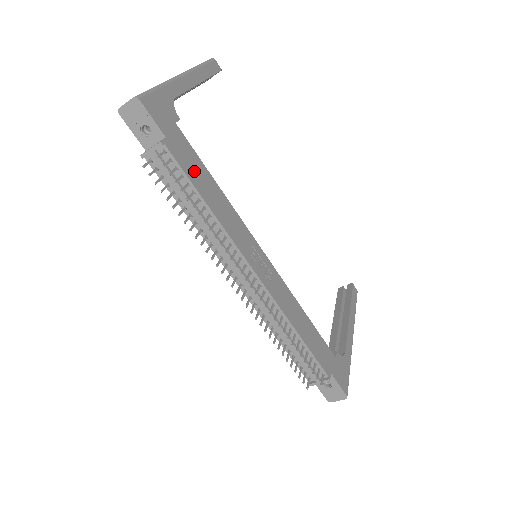
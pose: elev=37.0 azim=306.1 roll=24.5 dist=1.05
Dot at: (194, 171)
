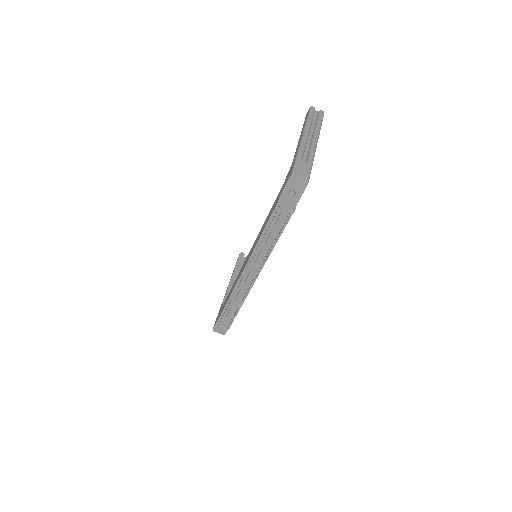
Dot at: occluded
